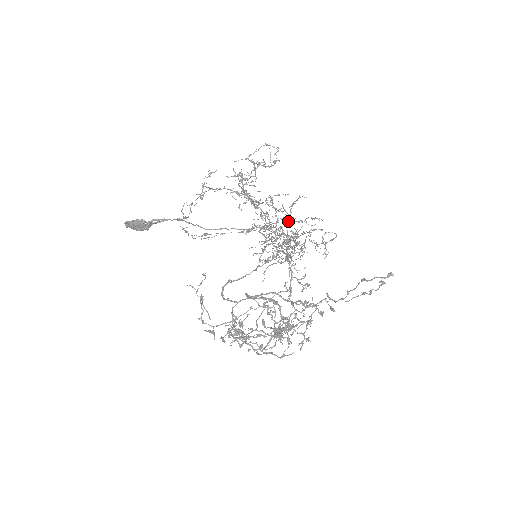
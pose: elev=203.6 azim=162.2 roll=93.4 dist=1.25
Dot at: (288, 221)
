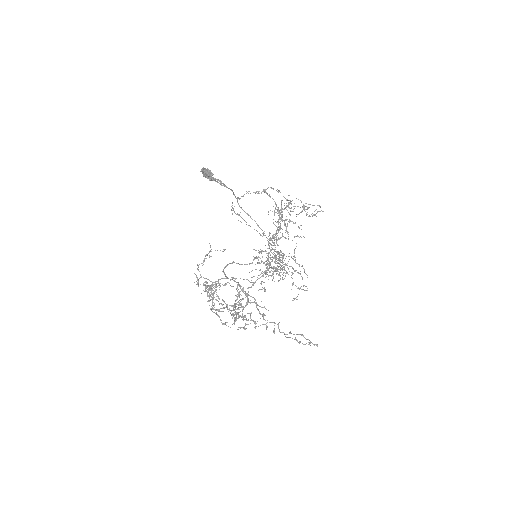
Dot at: occluded
